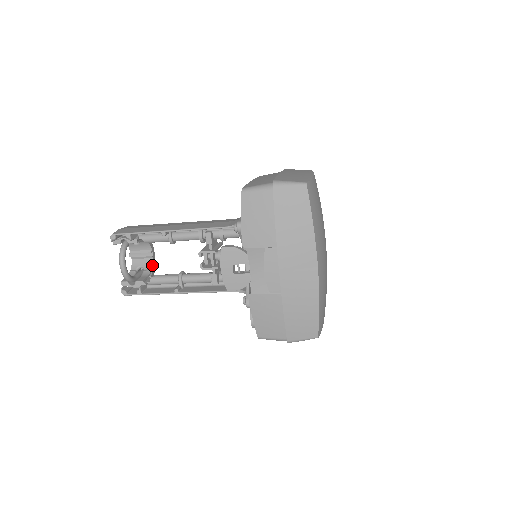
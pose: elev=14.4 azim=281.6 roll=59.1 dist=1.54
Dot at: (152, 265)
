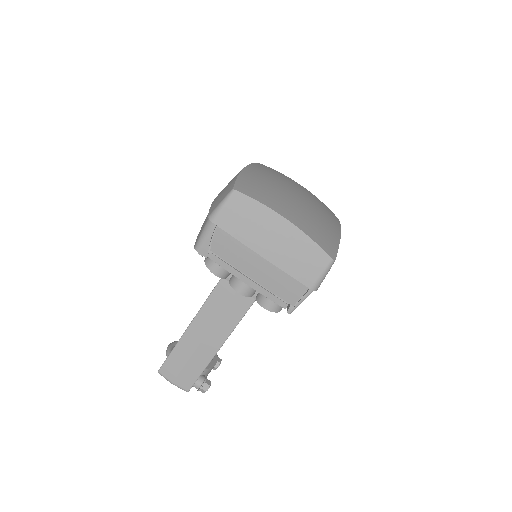
Dot at: occluded
